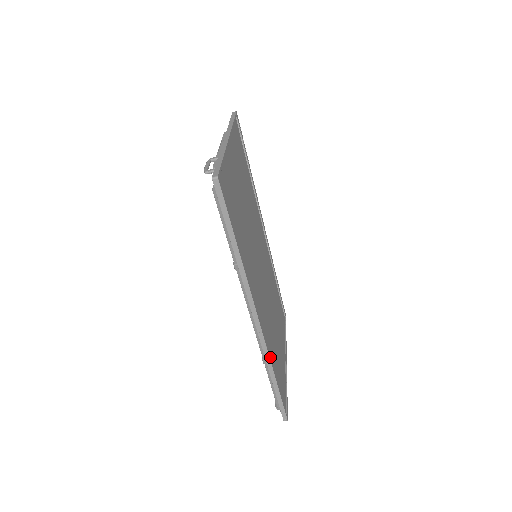
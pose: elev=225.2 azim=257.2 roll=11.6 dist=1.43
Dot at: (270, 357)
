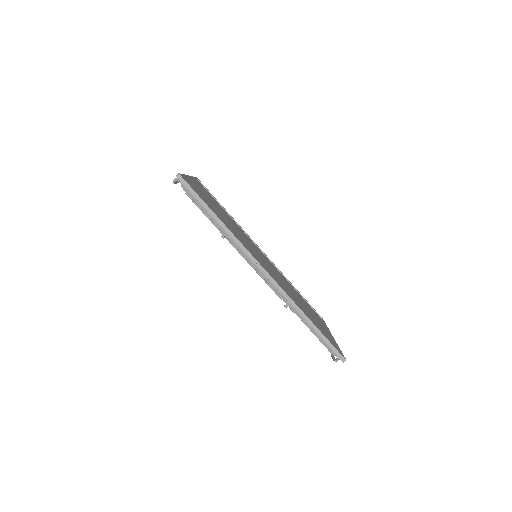
Dot at: occluded
